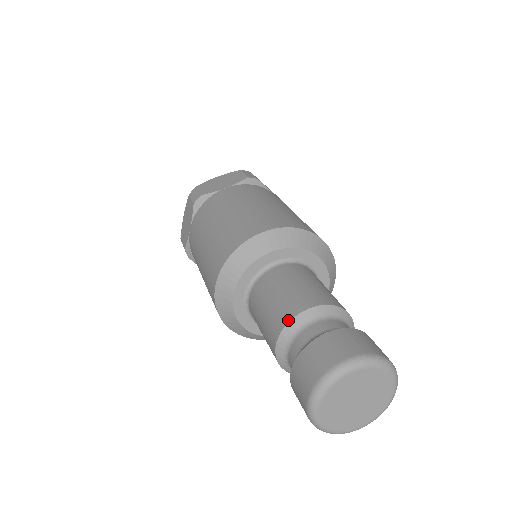
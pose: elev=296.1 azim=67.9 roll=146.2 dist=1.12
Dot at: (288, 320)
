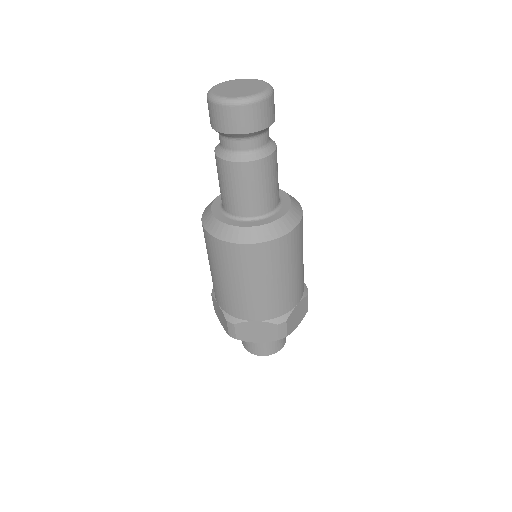
Dot at: occluded
